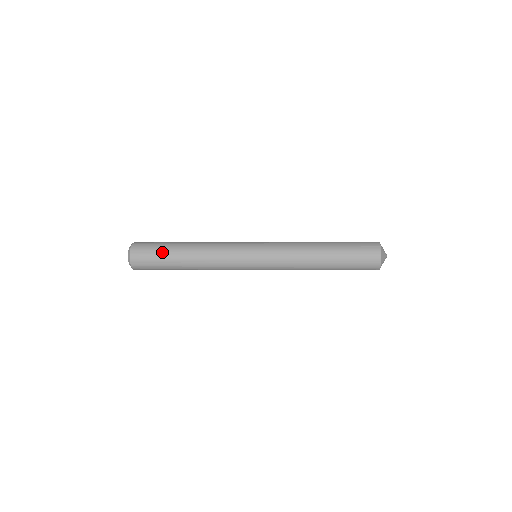
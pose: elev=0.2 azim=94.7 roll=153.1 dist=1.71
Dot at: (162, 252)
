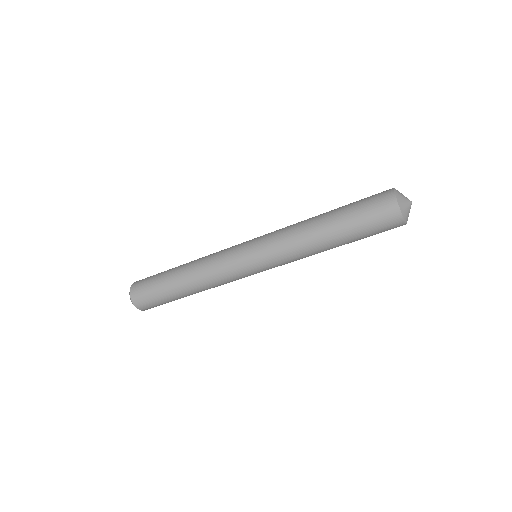
Dot at: (158, 282)
